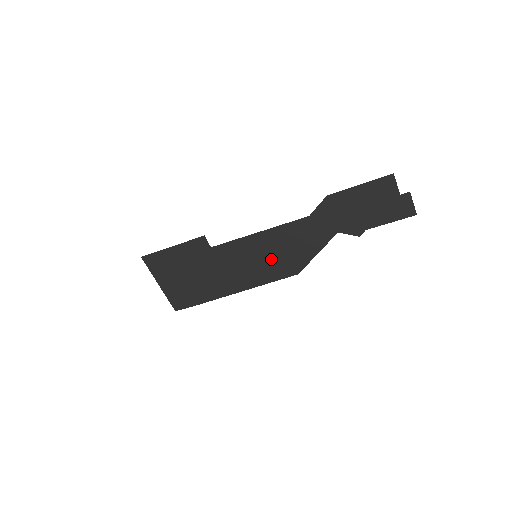
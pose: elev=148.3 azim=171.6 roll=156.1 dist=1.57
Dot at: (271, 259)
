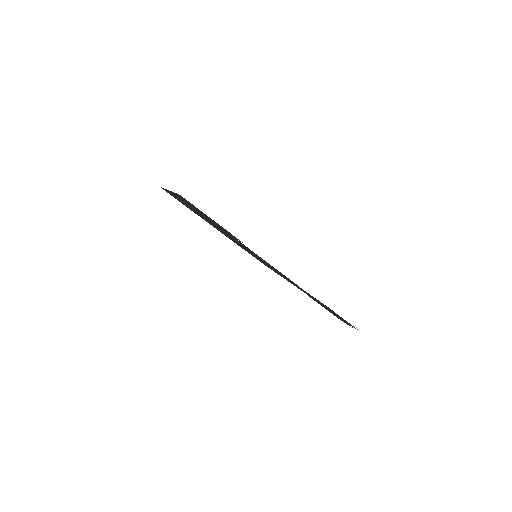
Dot at: (261, 260)
